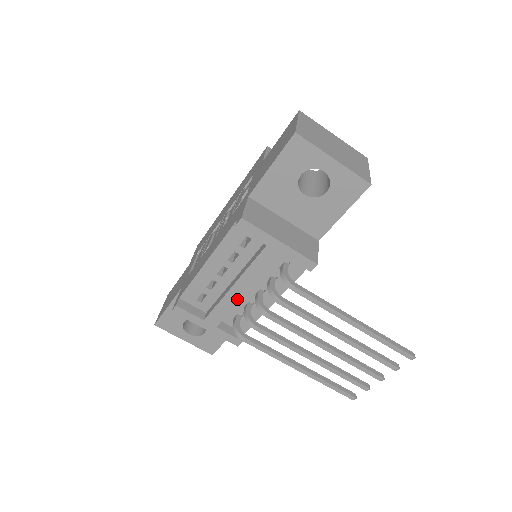
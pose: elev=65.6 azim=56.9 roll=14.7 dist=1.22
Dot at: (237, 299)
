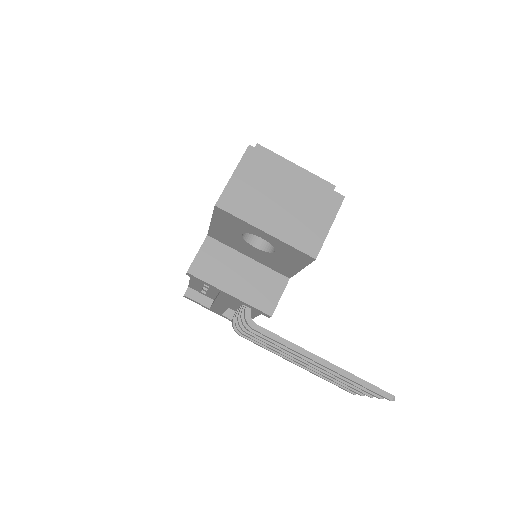
Dot at: (224, 308)
